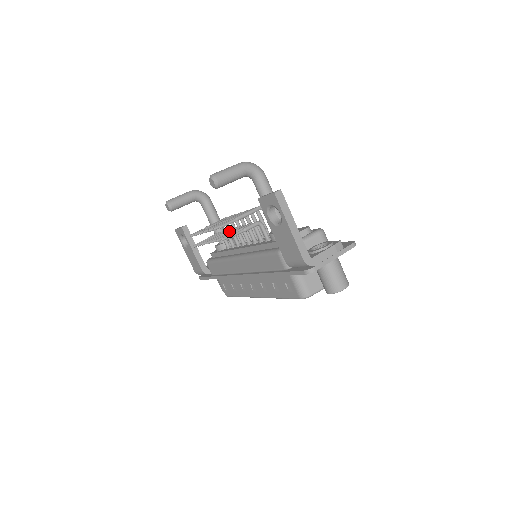
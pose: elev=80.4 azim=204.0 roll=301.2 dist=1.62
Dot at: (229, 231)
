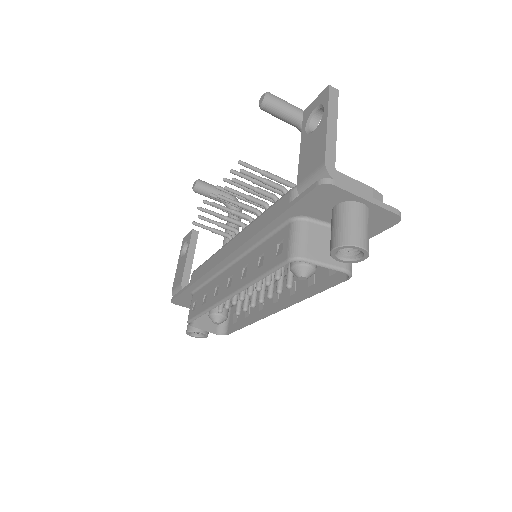
Dot at: occluded
